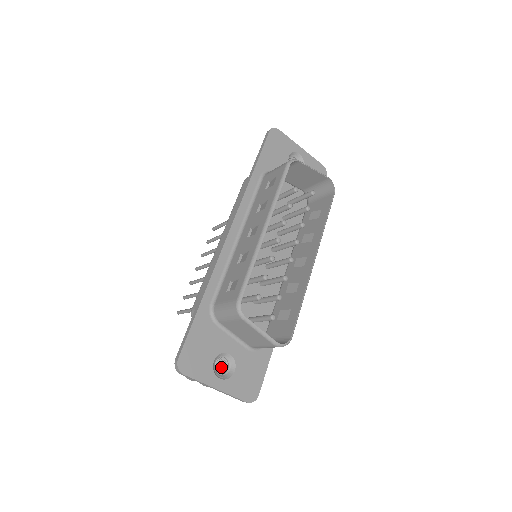
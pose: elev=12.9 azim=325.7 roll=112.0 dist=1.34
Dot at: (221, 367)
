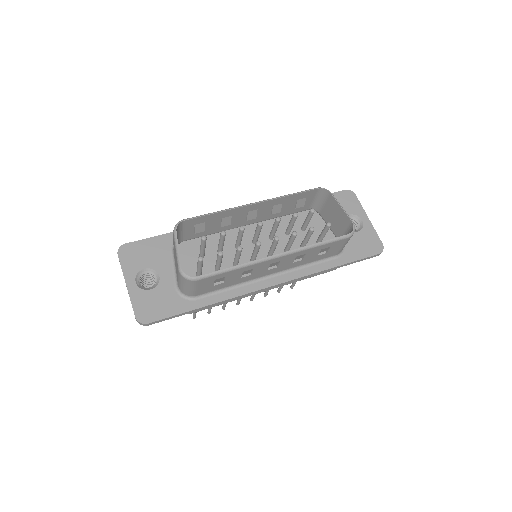
Dot at: occluded
